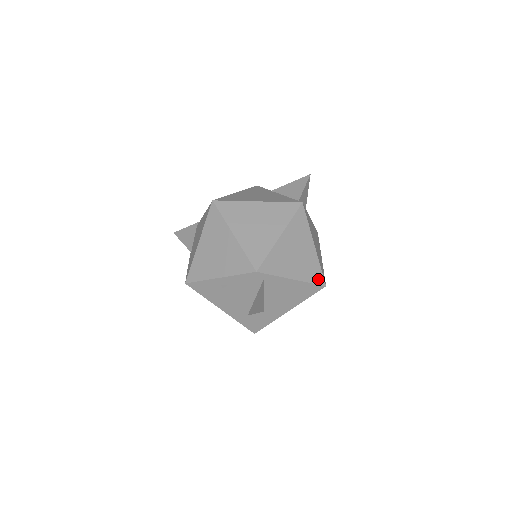
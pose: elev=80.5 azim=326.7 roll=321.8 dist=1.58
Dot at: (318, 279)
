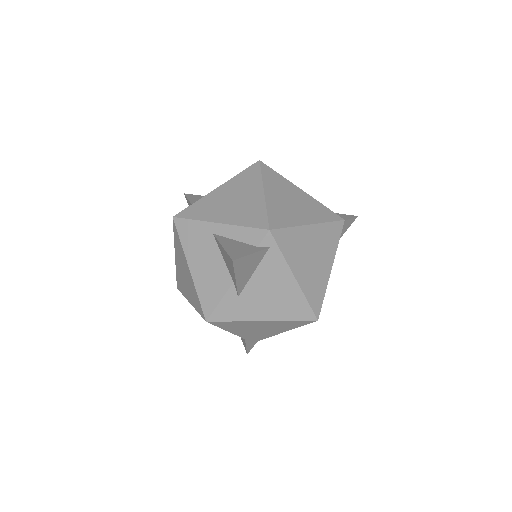
Dot at: (316, 305)
